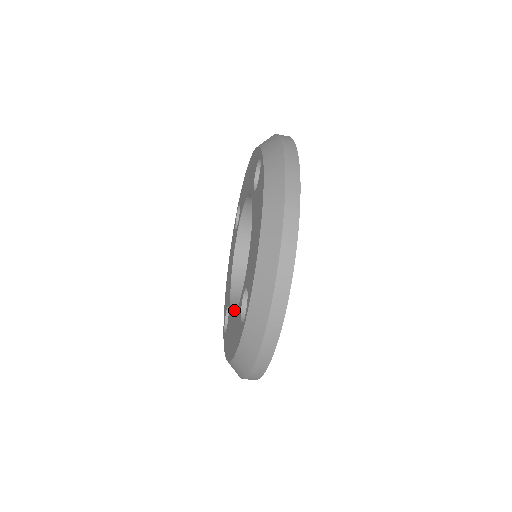
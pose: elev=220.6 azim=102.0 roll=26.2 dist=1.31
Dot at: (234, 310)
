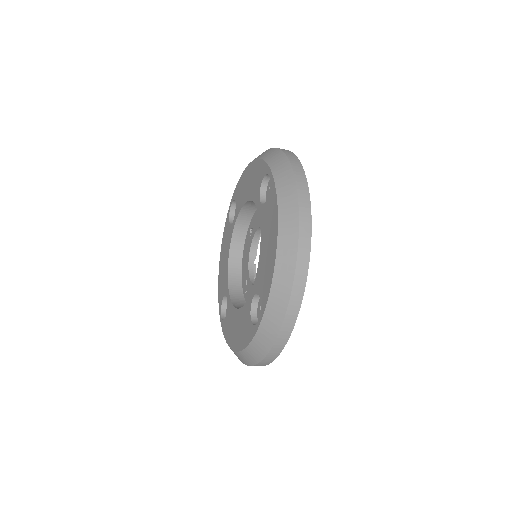
Dot at: (234, 302)
